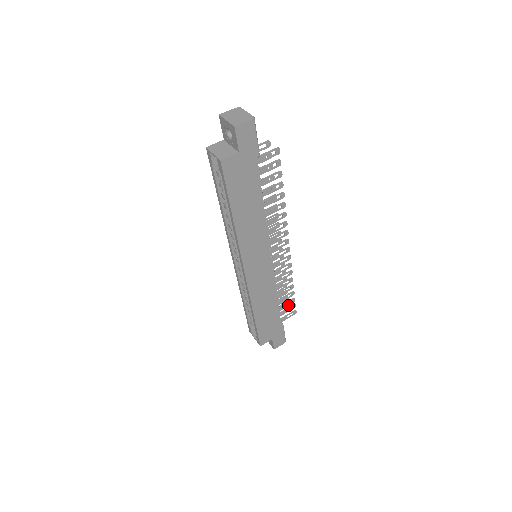
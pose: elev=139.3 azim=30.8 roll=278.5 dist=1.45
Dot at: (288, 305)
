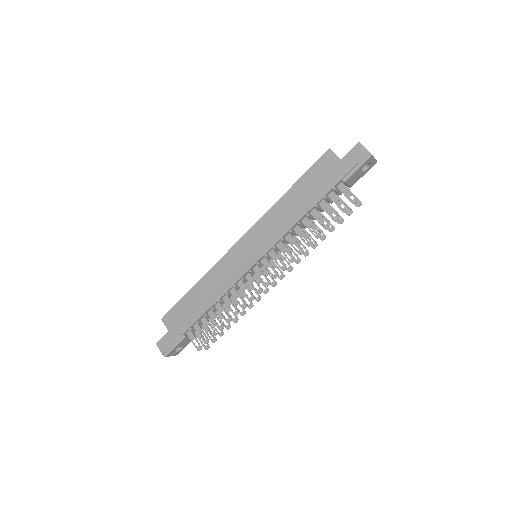
Dot at: (206, 348)
